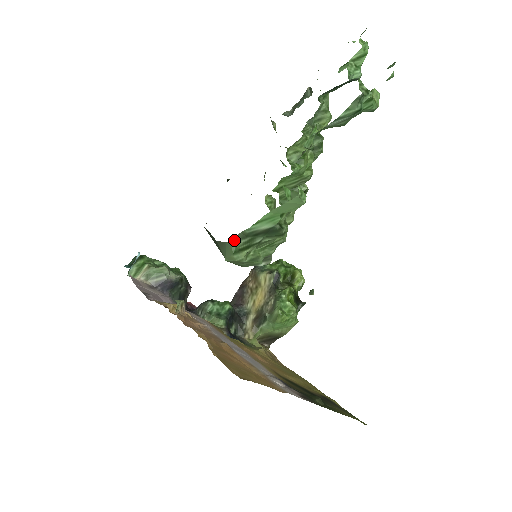
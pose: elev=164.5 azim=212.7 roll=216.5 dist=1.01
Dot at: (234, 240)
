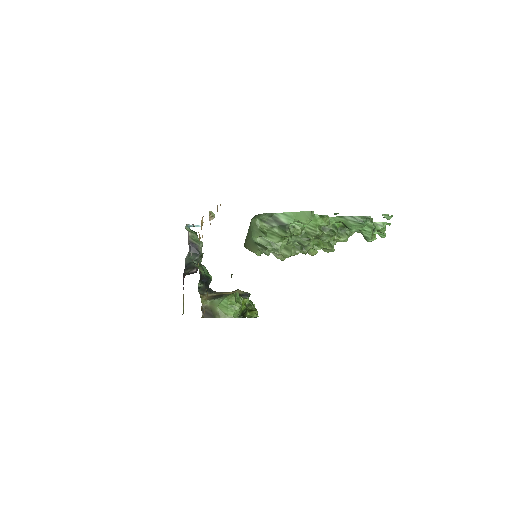
Dot at: (265, 214)
